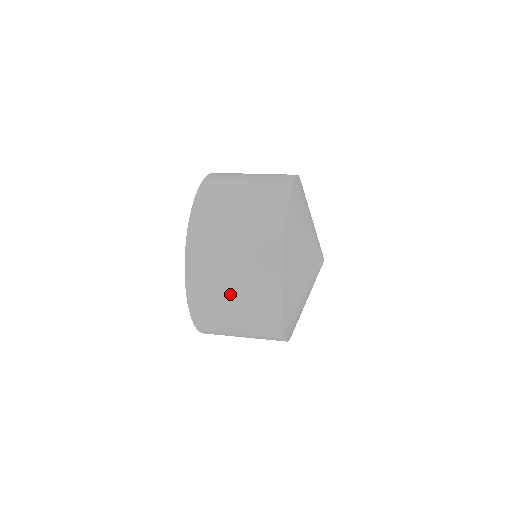
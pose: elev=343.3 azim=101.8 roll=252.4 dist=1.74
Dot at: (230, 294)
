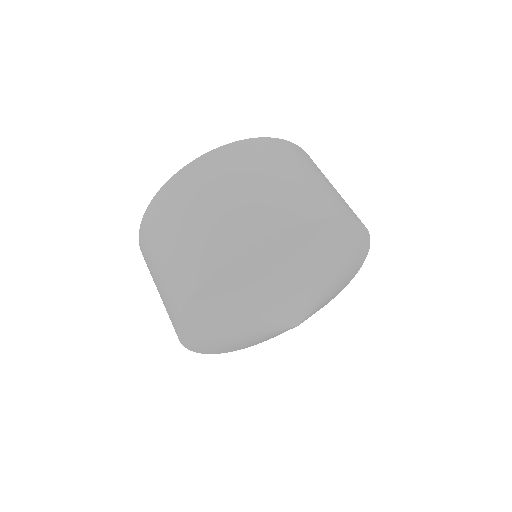
Dot at: (156, 284)
